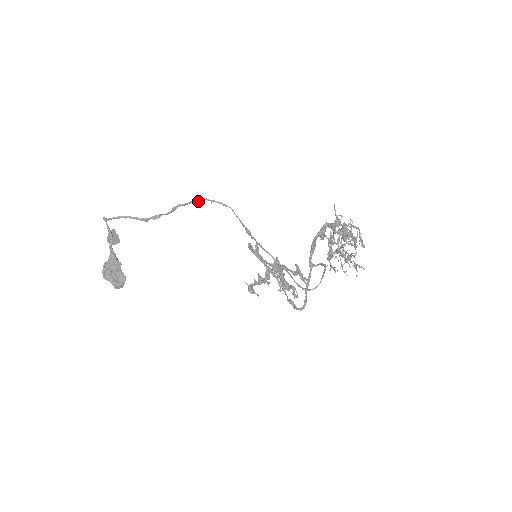
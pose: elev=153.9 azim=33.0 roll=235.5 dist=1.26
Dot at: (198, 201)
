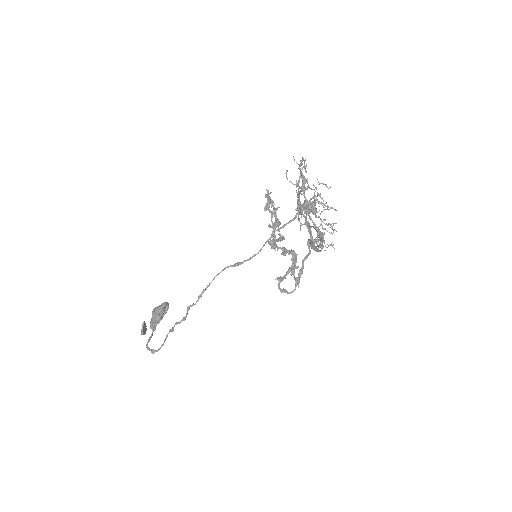
Dot at: occluded
